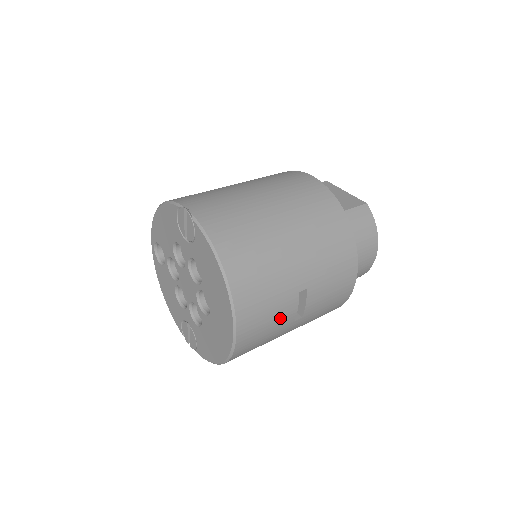
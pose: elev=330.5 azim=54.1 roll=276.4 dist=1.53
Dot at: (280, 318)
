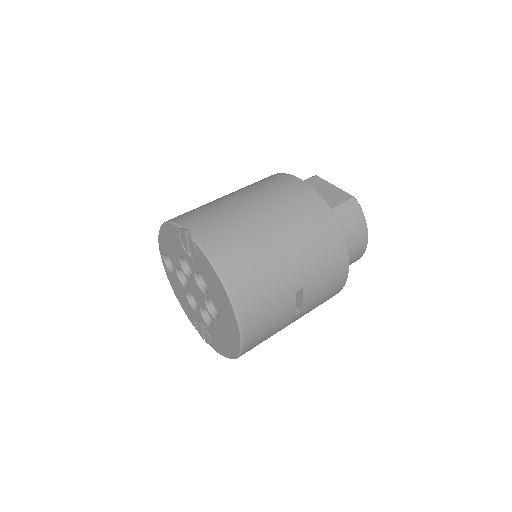
Dot at: (281, 317)
